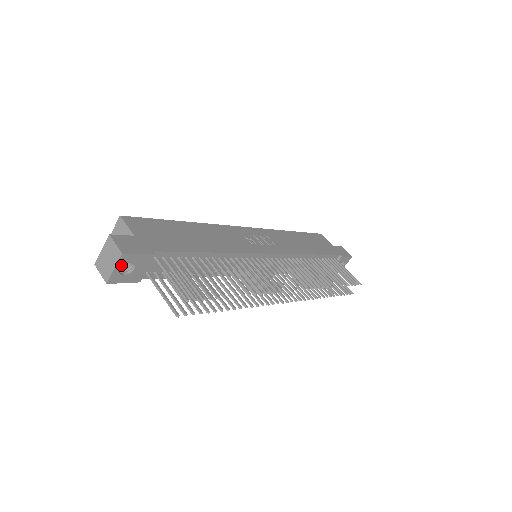
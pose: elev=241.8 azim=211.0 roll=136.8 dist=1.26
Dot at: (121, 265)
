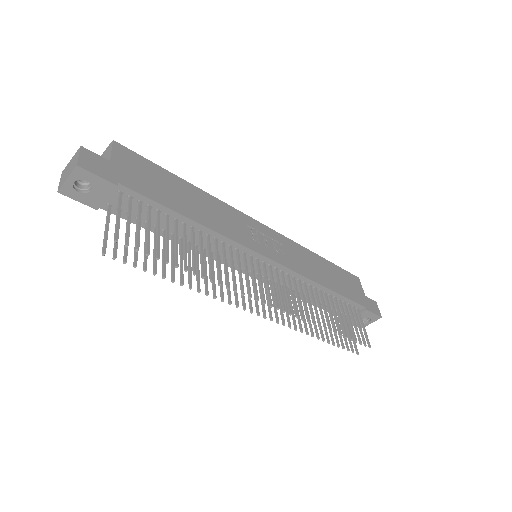
Dot at: (75, 178)
